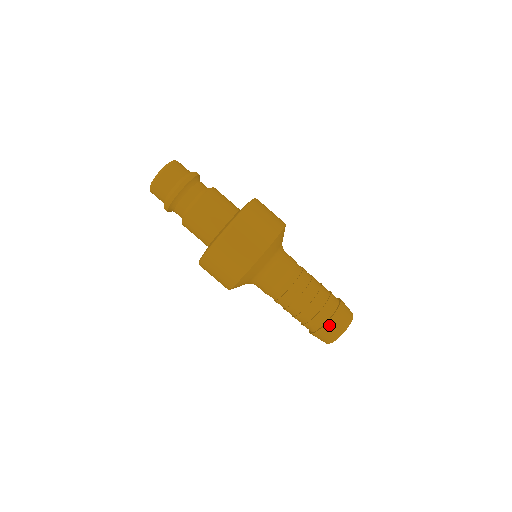
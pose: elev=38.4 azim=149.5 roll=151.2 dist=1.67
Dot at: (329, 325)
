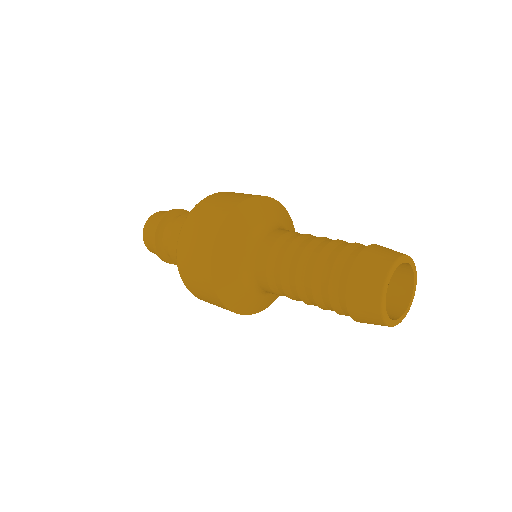
Dot at: (362, 260)
